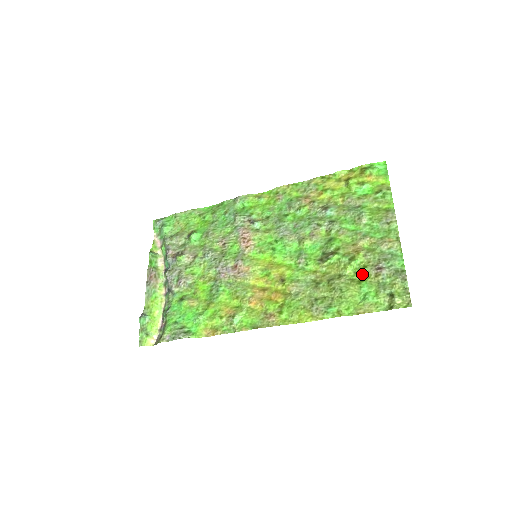
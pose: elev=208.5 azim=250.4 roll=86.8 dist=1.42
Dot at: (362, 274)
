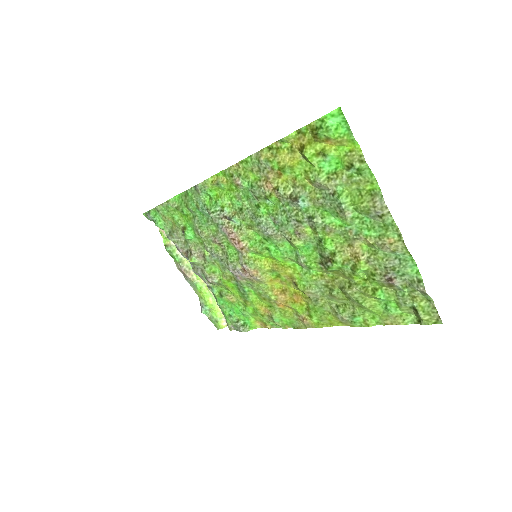
Dot at: (373, 283)
